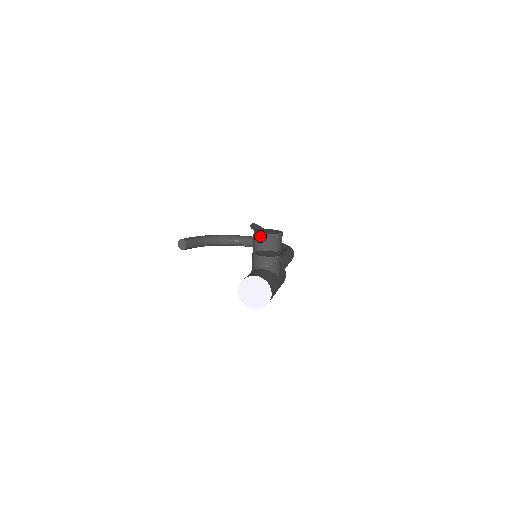
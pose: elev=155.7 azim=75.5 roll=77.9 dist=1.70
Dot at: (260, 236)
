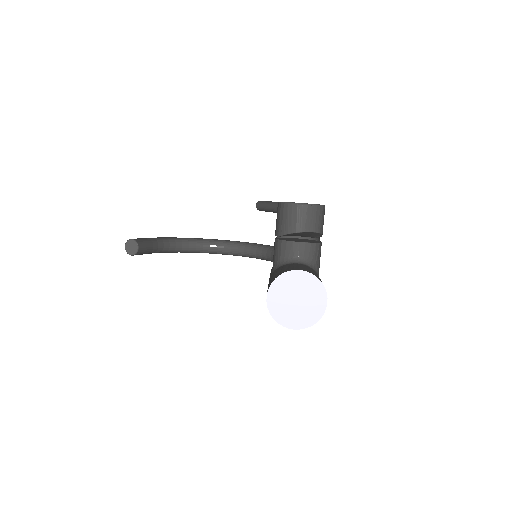
Dot at: (294, 208)
